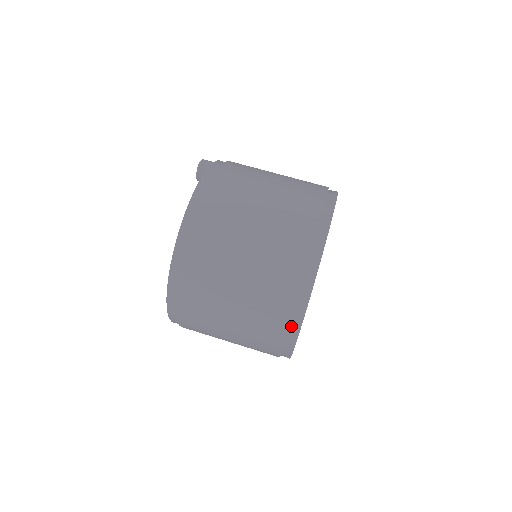
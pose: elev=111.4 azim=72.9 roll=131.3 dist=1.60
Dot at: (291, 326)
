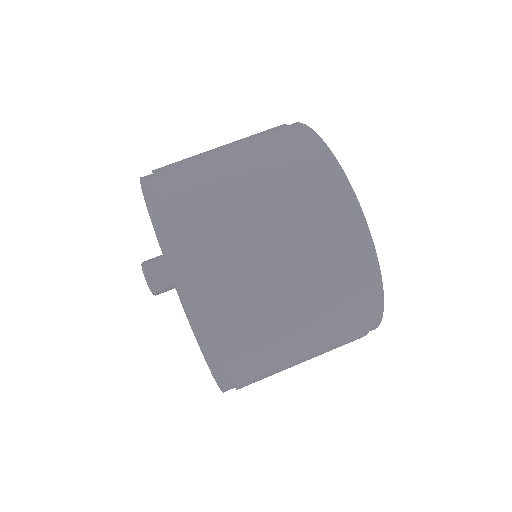
Dot at: occluded
